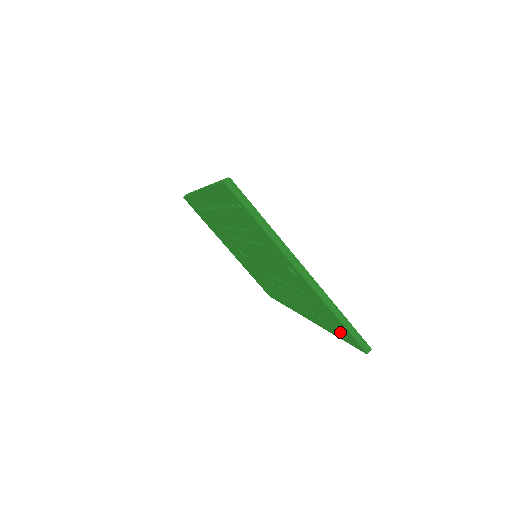
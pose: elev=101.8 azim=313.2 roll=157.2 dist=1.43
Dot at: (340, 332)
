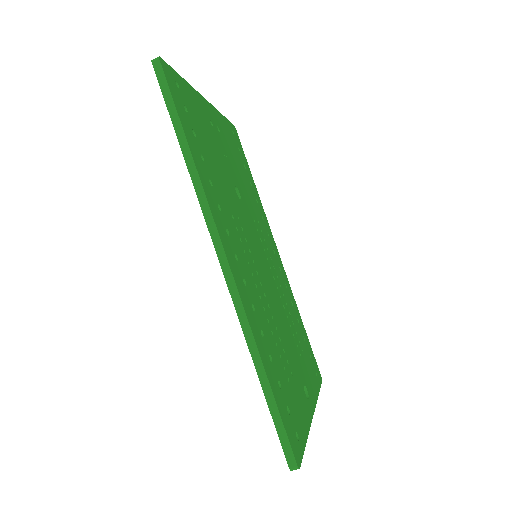
Dot at: occluded
